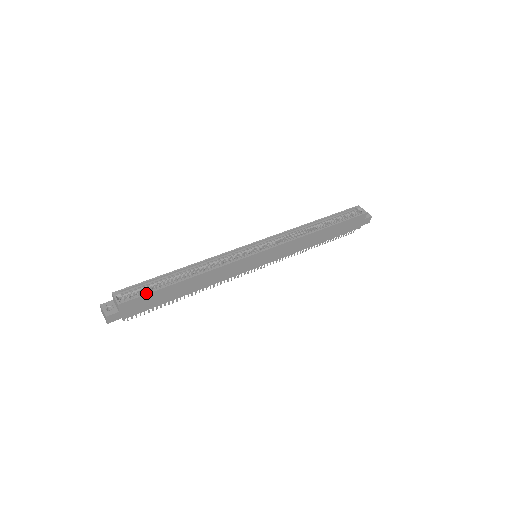
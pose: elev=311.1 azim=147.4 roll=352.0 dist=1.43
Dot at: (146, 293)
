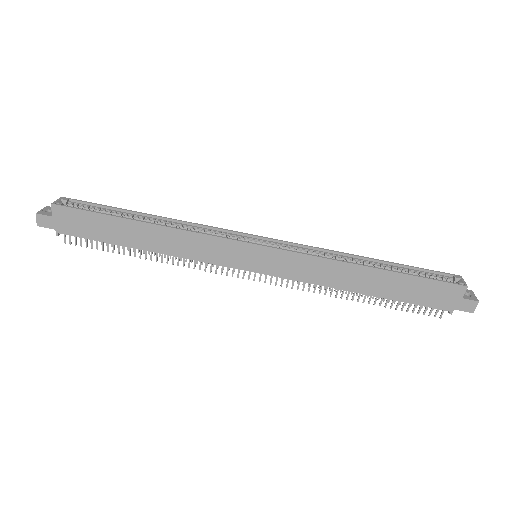
Dot at: (88, 210)
